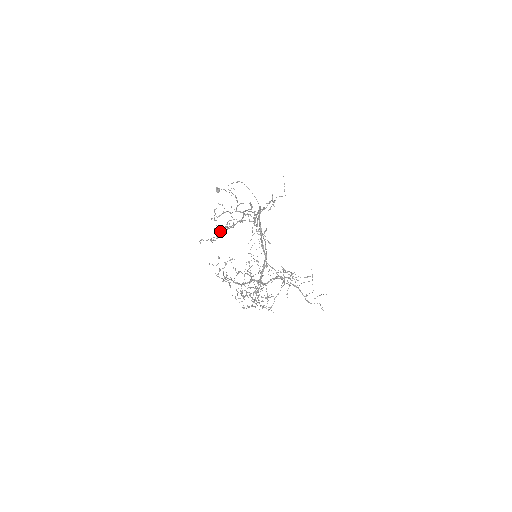
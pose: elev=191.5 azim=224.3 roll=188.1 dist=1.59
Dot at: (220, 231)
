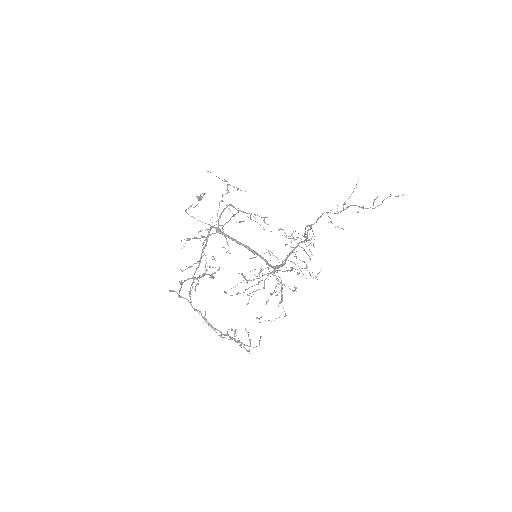
Dot at: (226, 241)
